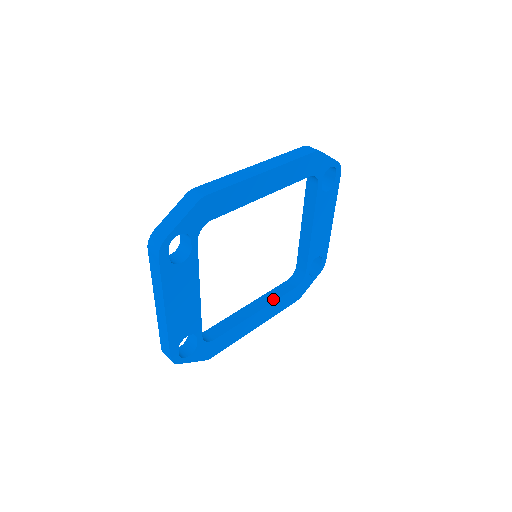
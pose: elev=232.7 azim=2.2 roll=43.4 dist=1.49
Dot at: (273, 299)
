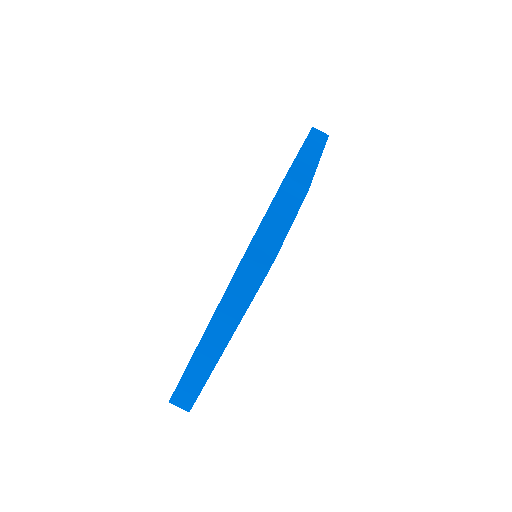
Dot at: occluded
